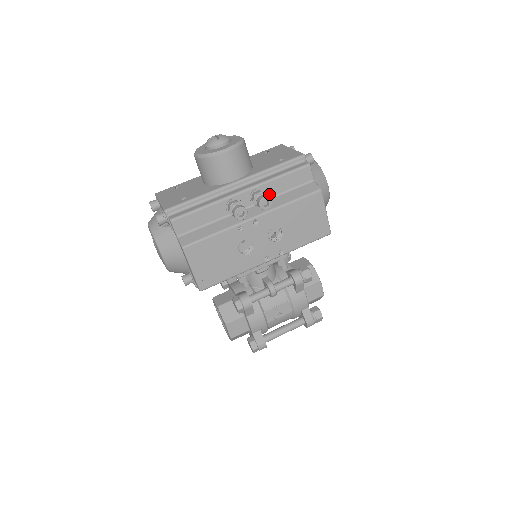
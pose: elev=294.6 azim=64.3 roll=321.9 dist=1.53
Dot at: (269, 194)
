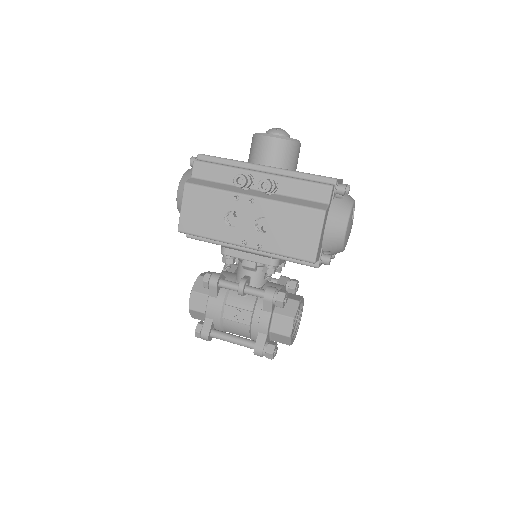
Dot at: (281, 190)
